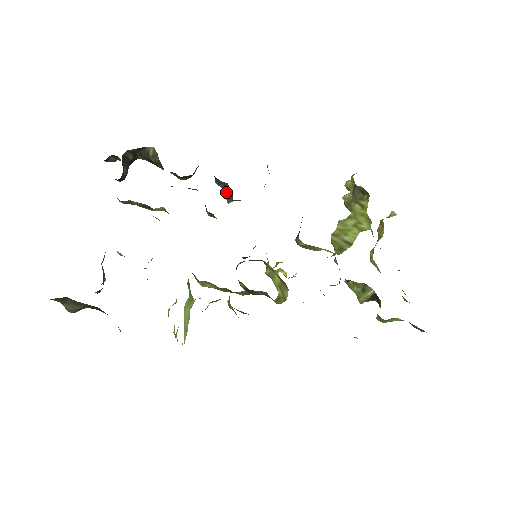
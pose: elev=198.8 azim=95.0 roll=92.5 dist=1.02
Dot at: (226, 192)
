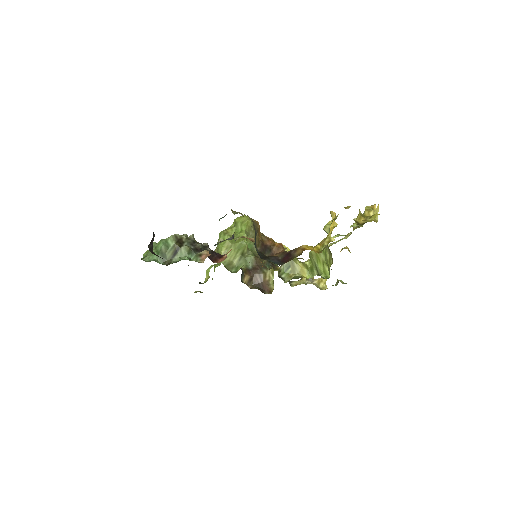
Dot at: occluded
